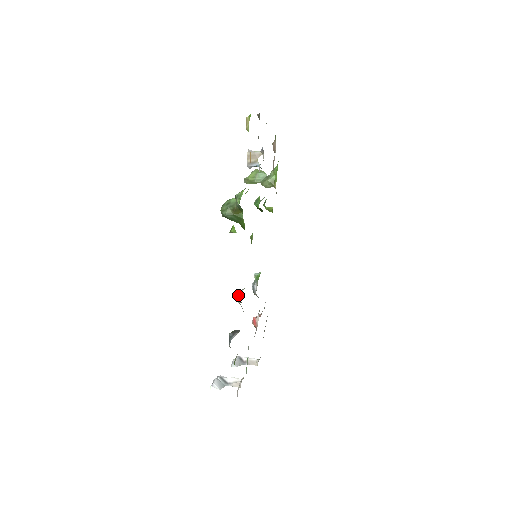
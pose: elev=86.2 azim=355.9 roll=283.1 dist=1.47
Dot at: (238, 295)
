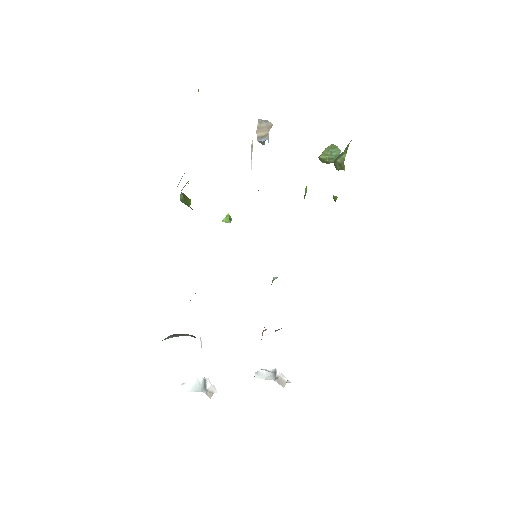
Dot at: occluded
